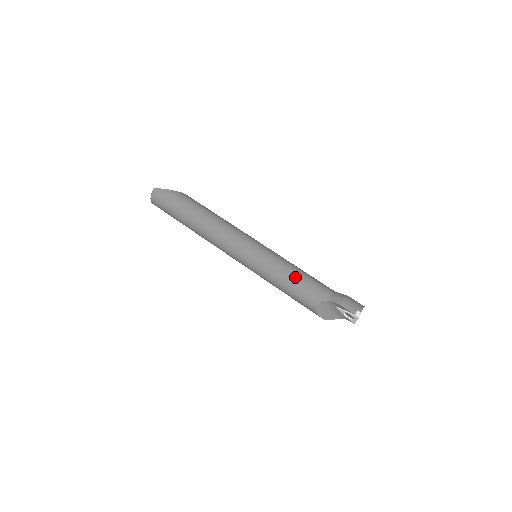
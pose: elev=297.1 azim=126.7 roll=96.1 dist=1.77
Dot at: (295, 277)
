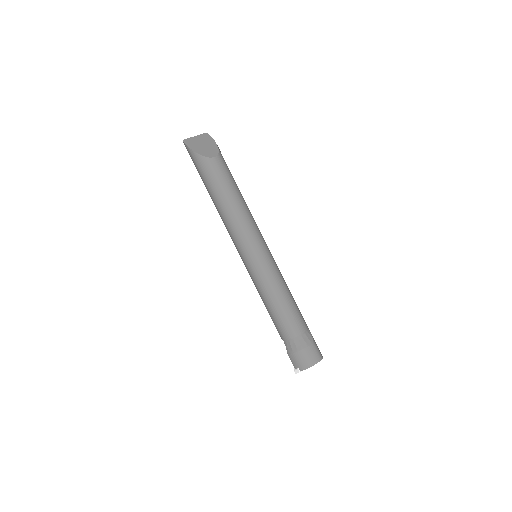
Dot at: (267, 306)
